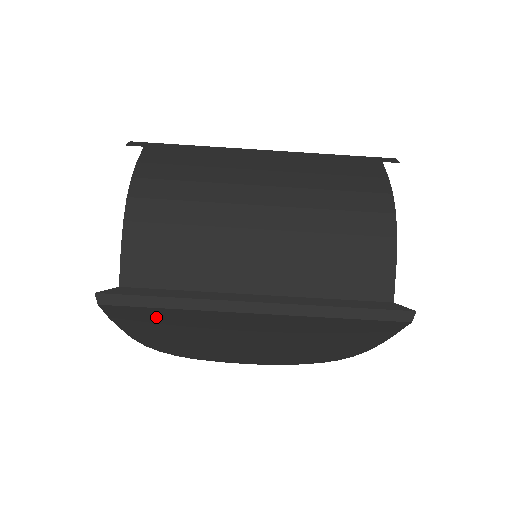
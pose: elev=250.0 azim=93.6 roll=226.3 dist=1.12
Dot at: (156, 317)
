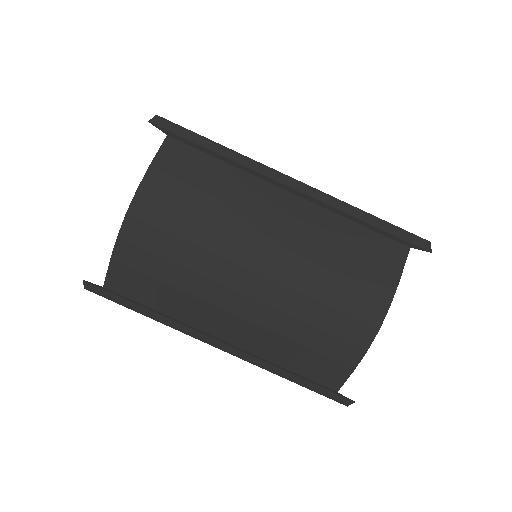
Dot at: occluded
